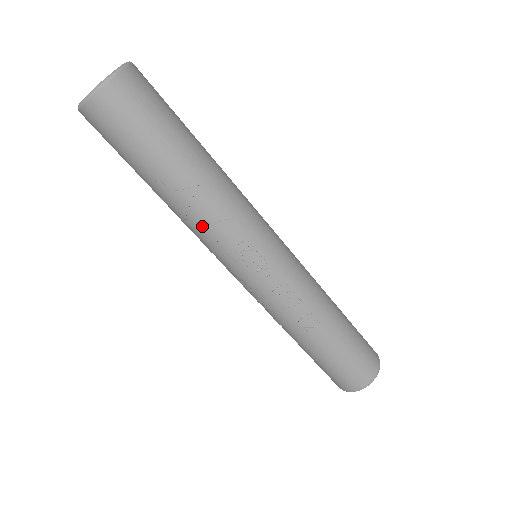
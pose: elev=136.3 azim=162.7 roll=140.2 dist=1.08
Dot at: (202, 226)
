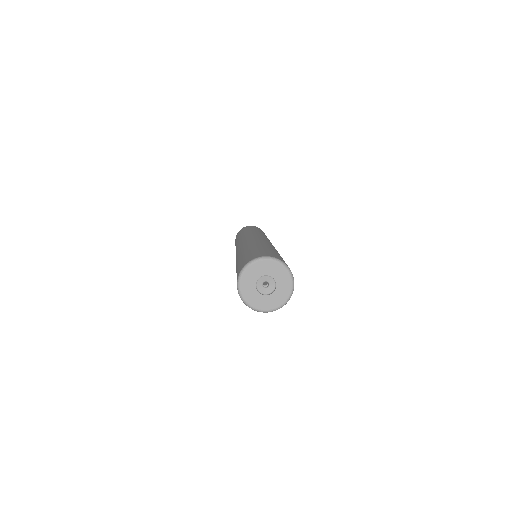
Dot at: occluded
